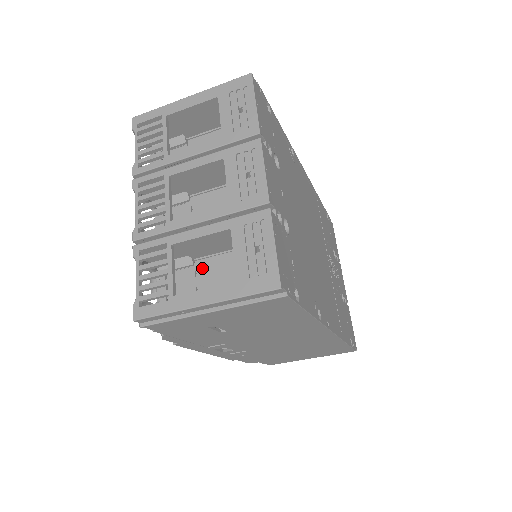
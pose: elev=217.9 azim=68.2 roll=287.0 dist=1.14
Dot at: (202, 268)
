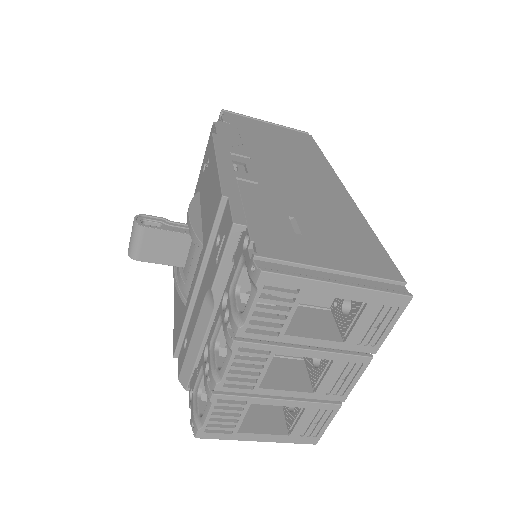
Dot at: occluded
